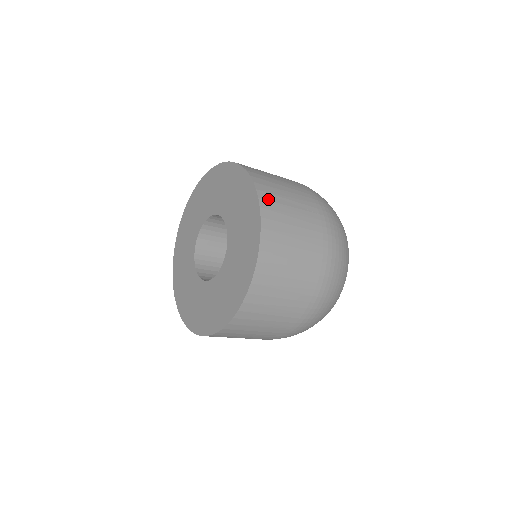
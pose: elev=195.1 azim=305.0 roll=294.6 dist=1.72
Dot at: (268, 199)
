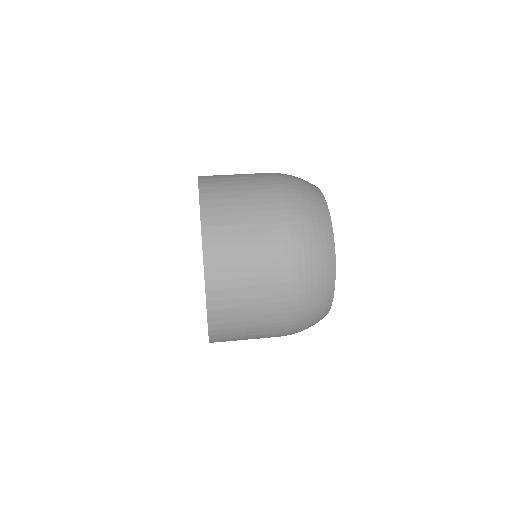
Dot at: (217, 278)
